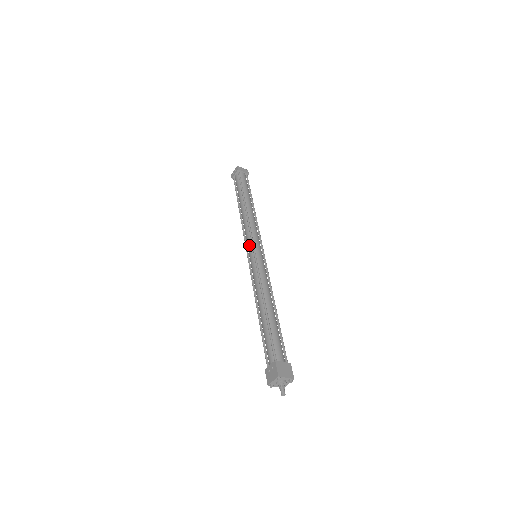
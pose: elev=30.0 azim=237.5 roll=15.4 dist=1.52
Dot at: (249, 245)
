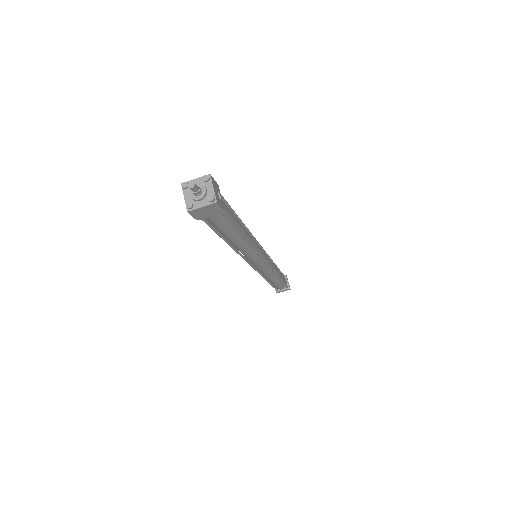
Dot at: occluded
